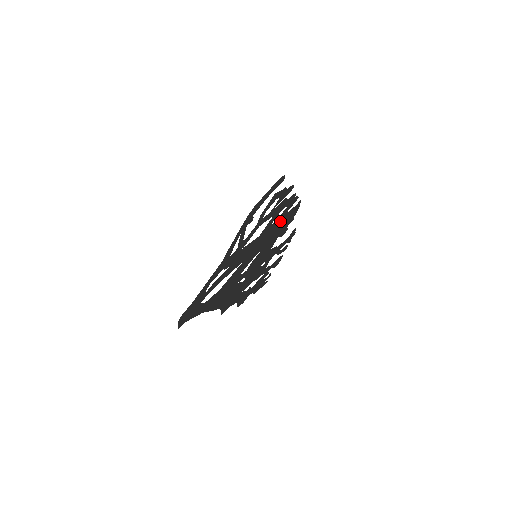
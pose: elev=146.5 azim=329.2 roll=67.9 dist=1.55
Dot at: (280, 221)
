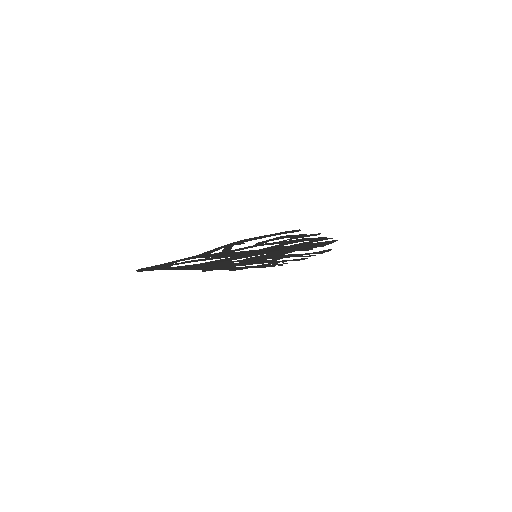
Dot at: (298, 245)
